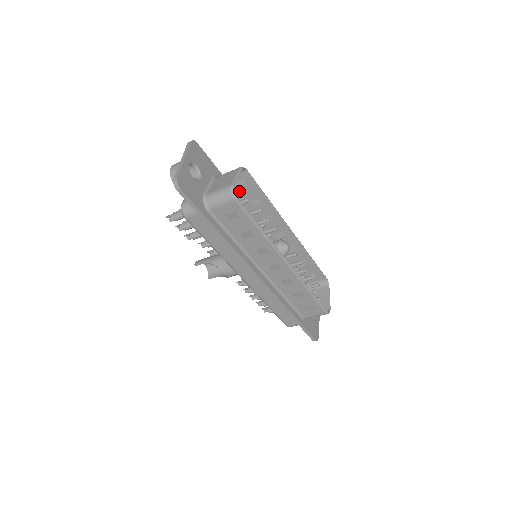
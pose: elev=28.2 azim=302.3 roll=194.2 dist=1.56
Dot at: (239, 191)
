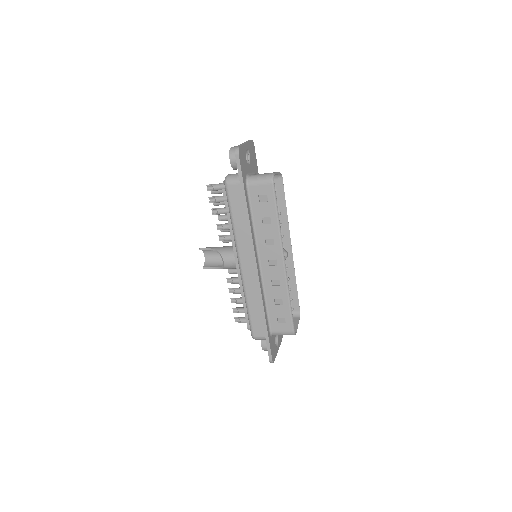
Dot at: occluded
